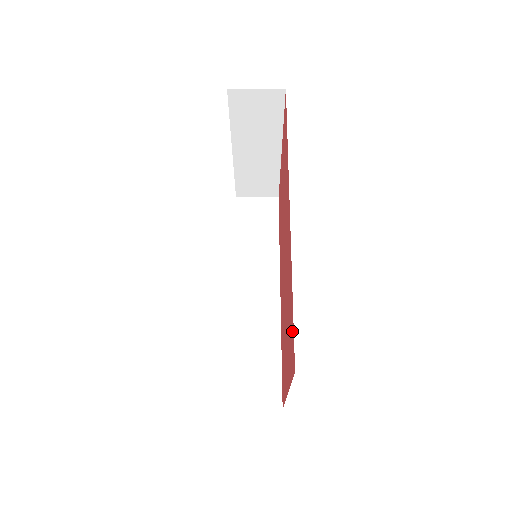
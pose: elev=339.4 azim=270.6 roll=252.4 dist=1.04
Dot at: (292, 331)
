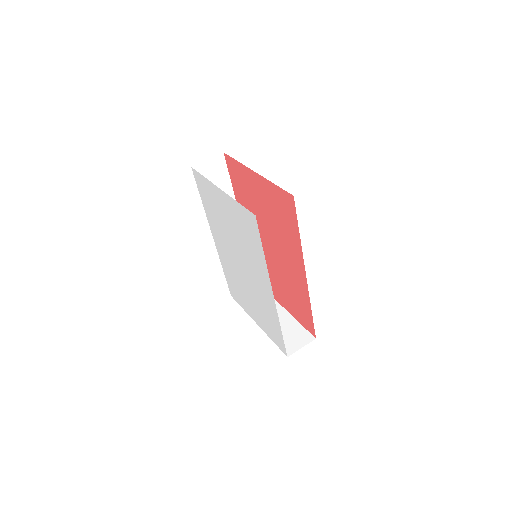
Dot at: (309, 321)
